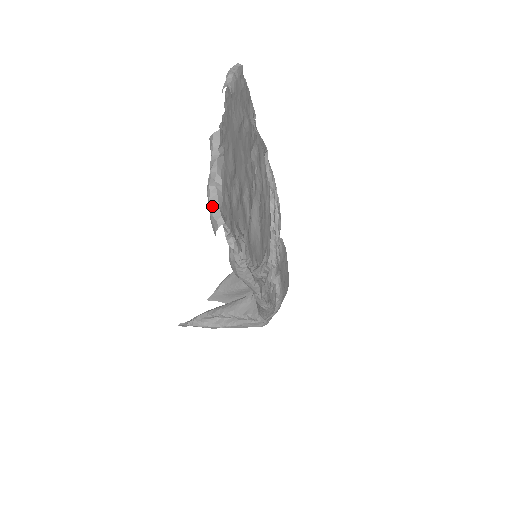
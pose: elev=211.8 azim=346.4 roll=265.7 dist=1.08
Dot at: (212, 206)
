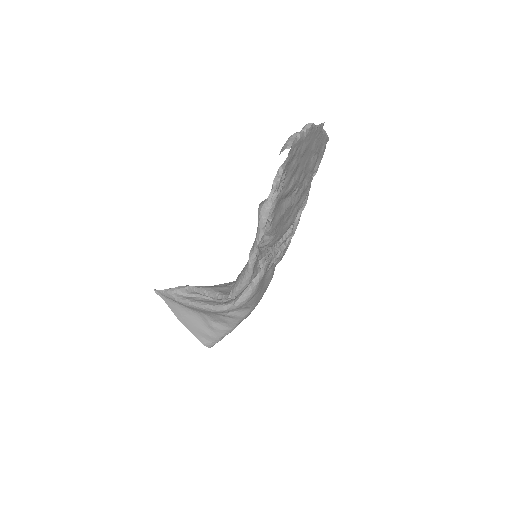
Dot at: (289, 140)
